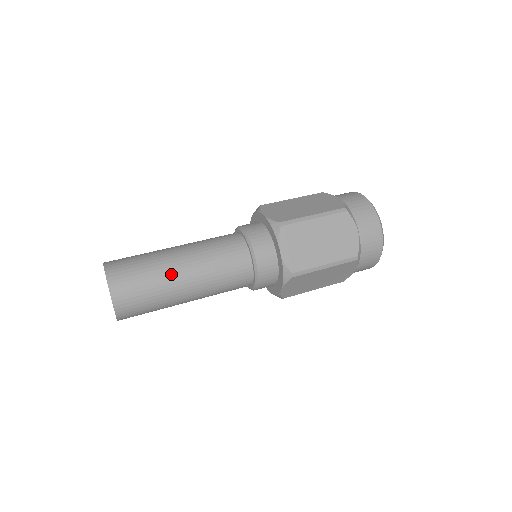
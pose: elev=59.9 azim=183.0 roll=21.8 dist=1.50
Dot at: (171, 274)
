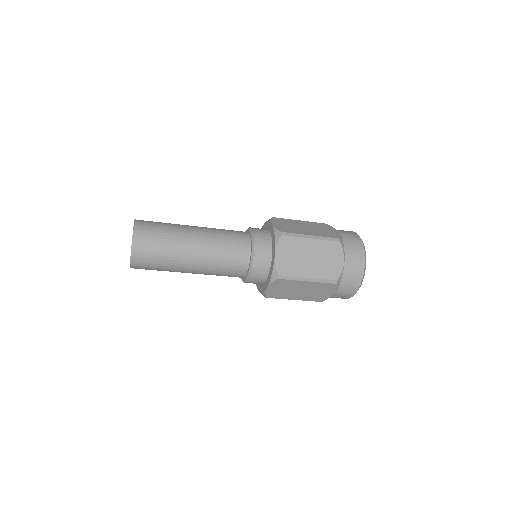
Dot at: (183, 244)
